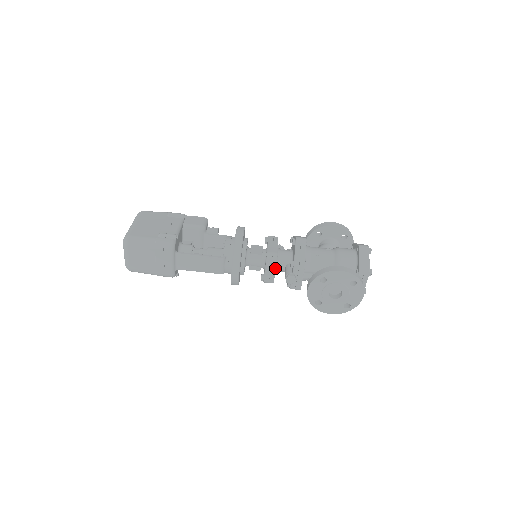
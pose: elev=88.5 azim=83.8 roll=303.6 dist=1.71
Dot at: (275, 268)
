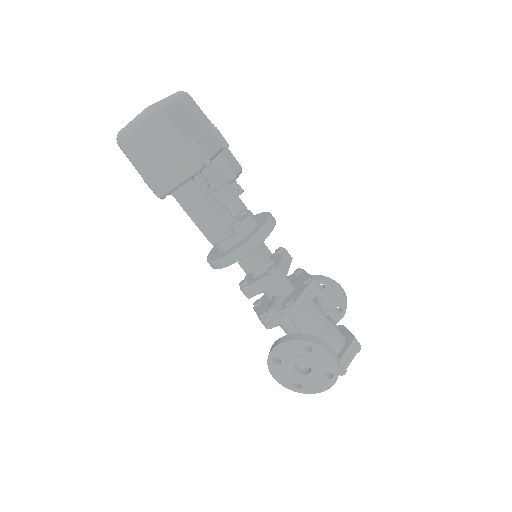
Dot at: (268, 289)
